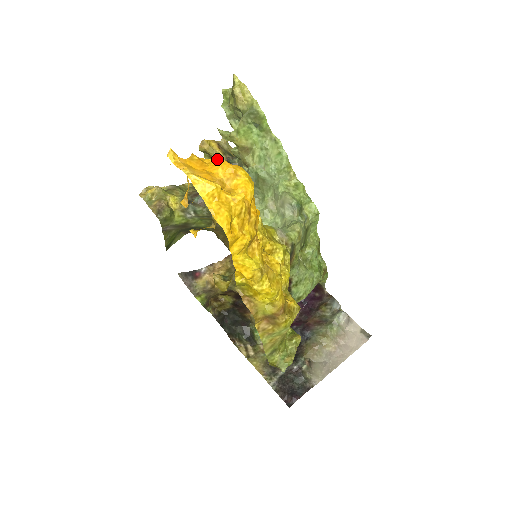
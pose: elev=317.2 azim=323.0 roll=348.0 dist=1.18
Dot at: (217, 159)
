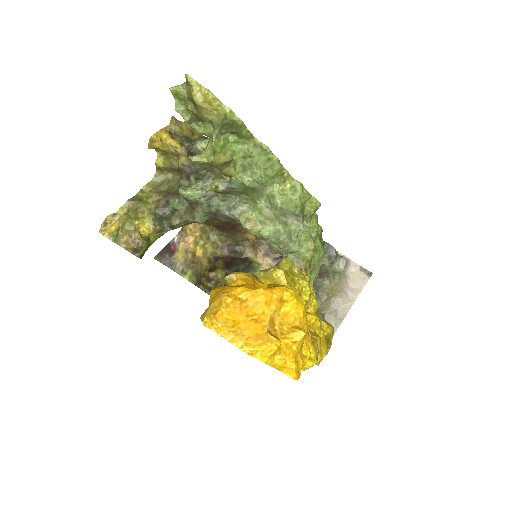
Dot at: (254, 290)
